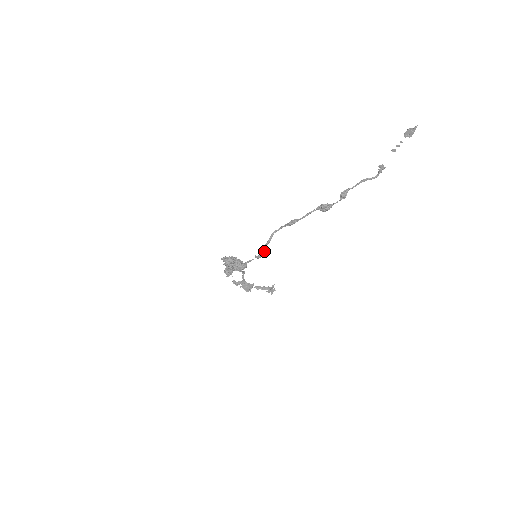
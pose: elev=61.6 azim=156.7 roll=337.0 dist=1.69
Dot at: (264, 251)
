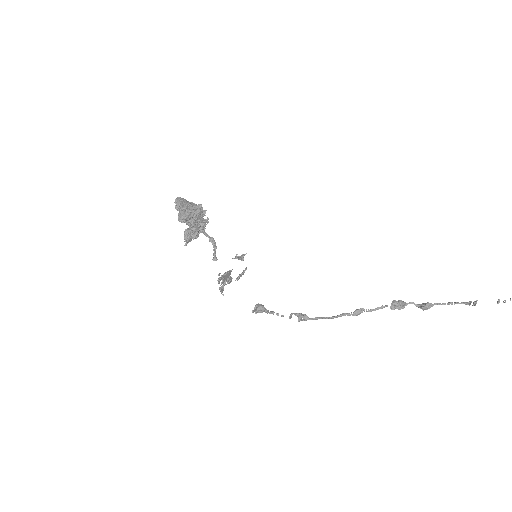
Dot at: (304, 318)
